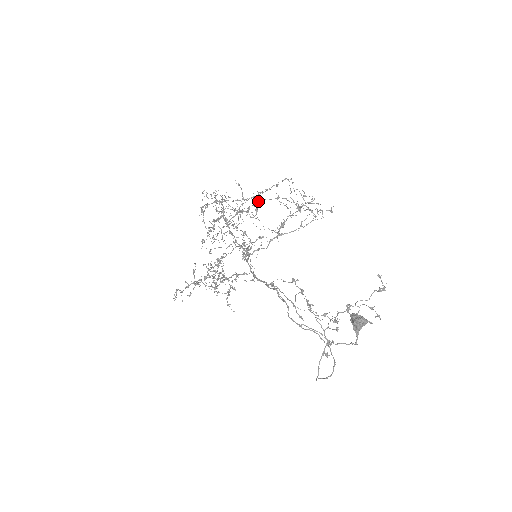
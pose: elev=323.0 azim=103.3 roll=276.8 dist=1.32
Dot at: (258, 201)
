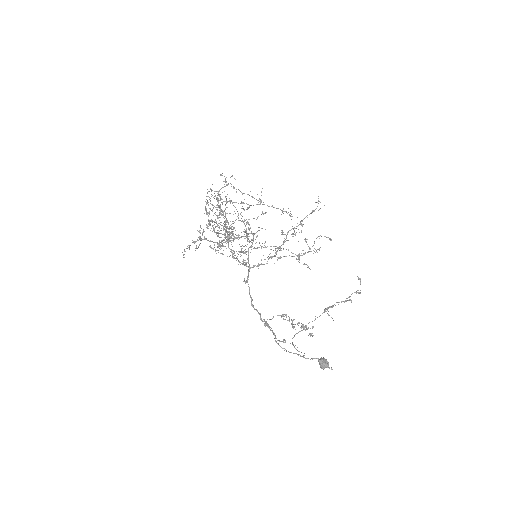
Dot at: (261, 247)
